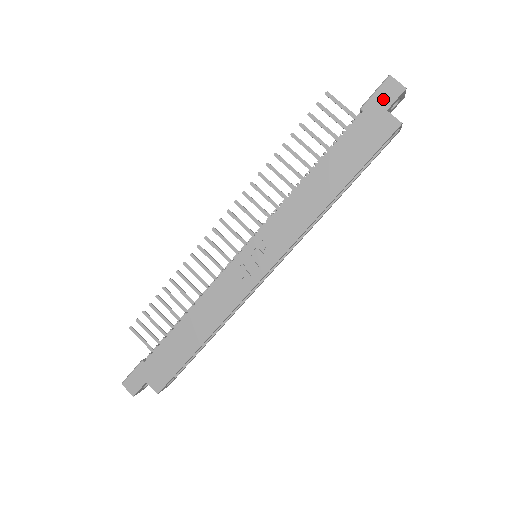
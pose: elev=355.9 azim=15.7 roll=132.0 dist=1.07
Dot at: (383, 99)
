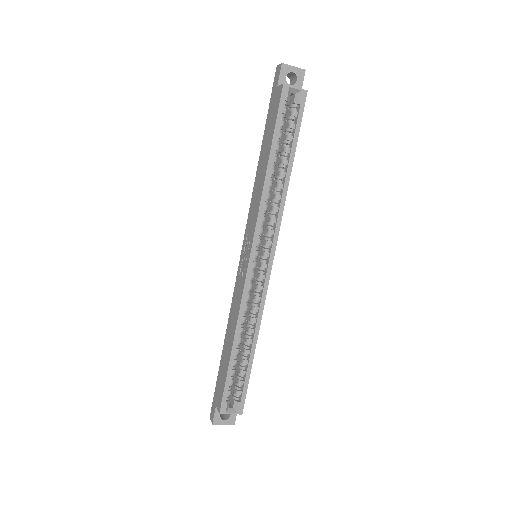
Dot at: (275, 83)
